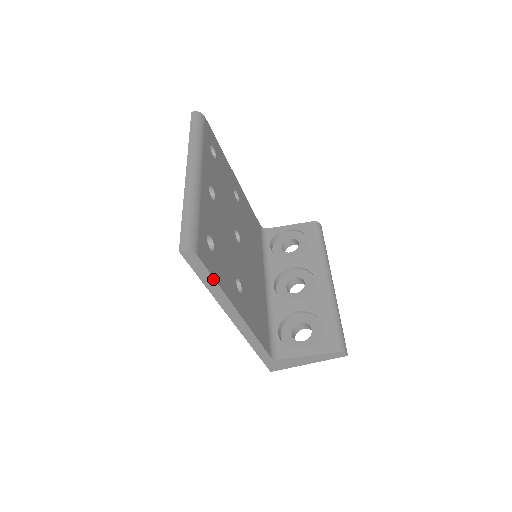
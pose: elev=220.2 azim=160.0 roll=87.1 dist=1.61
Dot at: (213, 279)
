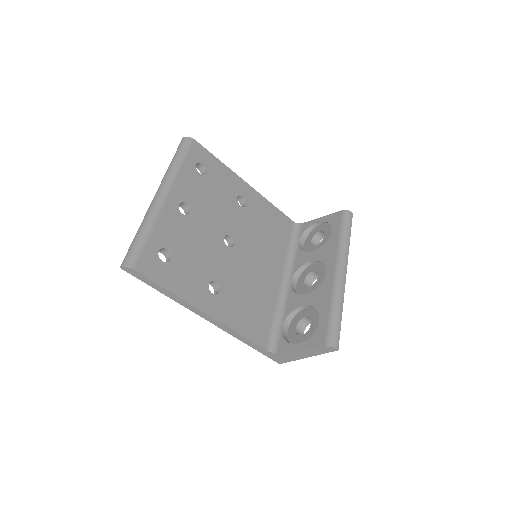
Dot at: (161, 286)
